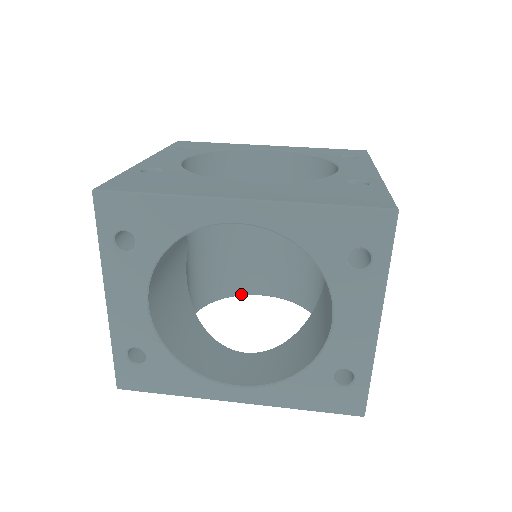
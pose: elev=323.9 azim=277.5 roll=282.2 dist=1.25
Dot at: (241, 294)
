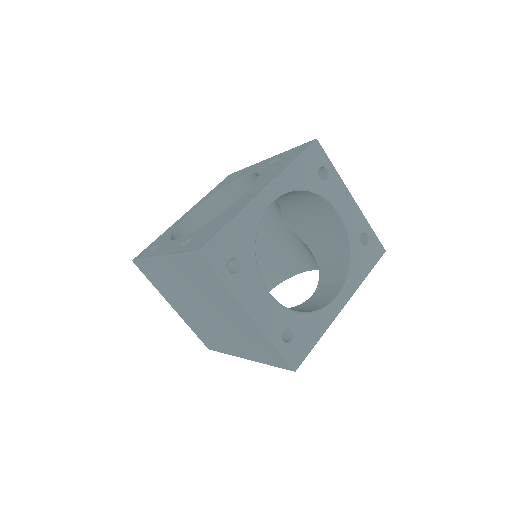
Dot at: occluded
